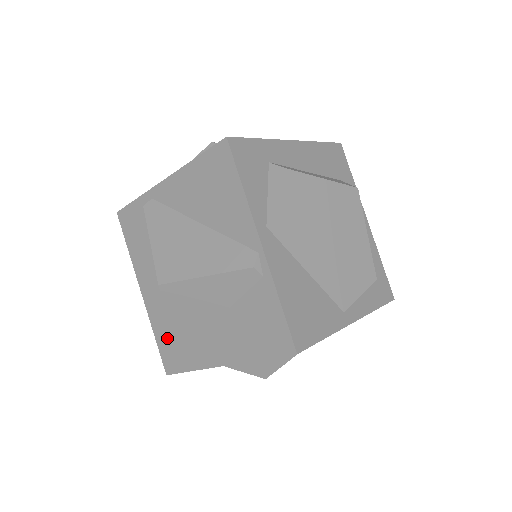
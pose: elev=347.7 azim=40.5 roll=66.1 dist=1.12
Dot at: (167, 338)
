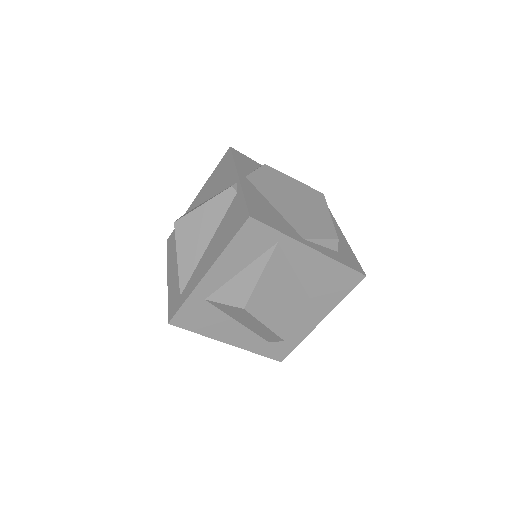
Dot at: (175, 292)
